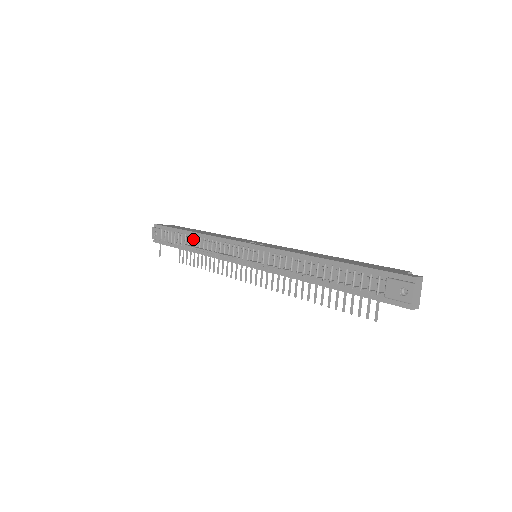
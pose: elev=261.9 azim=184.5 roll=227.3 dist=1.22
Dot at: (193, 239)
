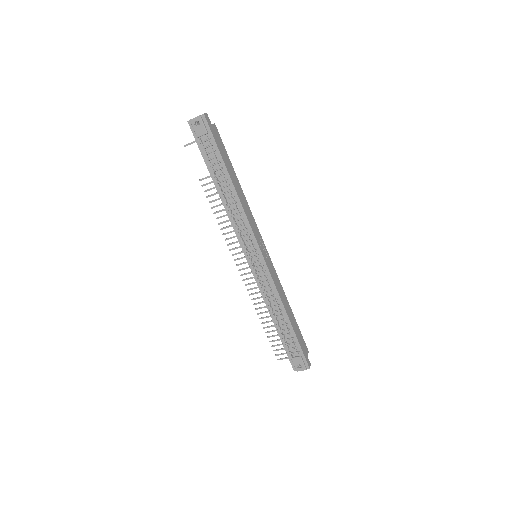
Dot at: (227, 186)
